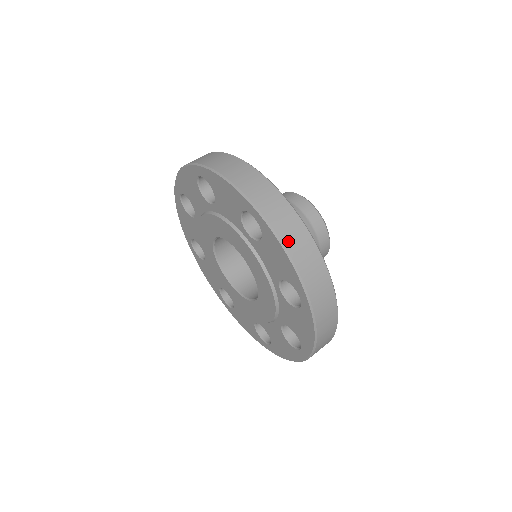
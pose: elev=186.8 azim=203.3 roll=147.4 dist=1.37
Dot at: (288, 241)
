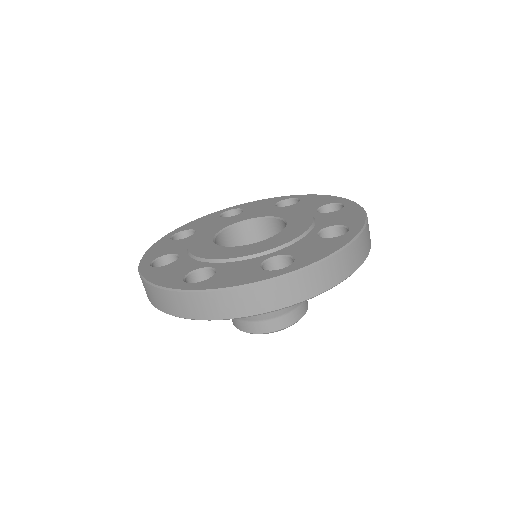
Dot at: occluded
